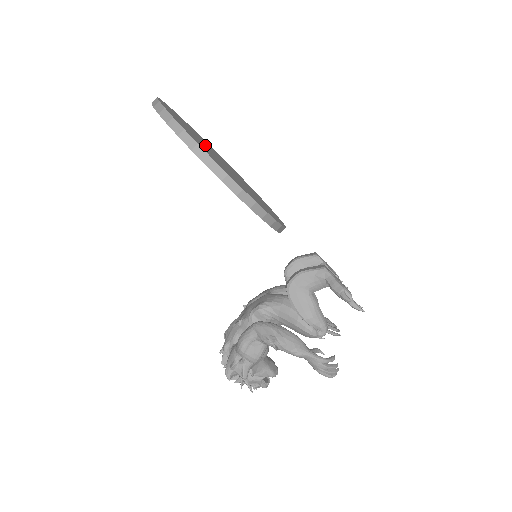
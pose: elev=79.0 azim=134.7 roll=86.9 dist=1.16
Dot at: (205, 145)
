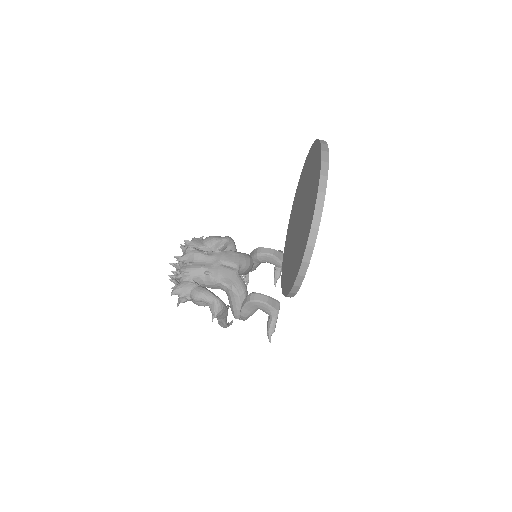
Dot at: occluded
